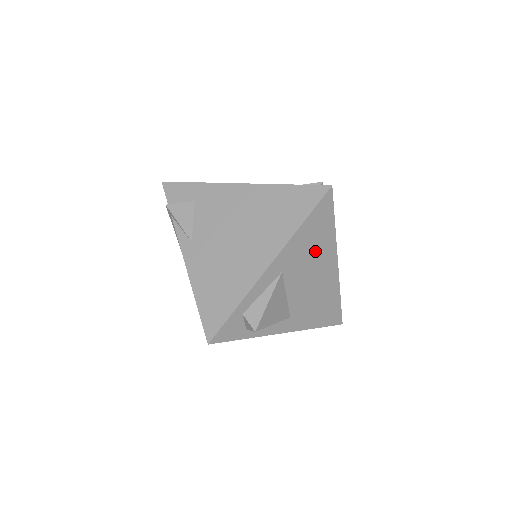
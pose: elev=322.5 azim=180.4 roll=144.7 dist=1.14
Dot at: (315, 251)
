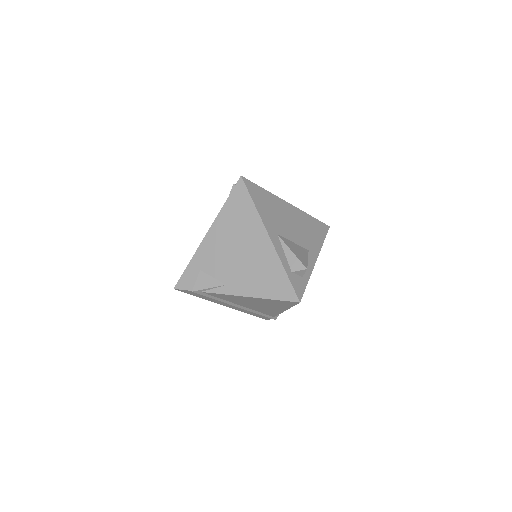
Dot at: (275, 210)
